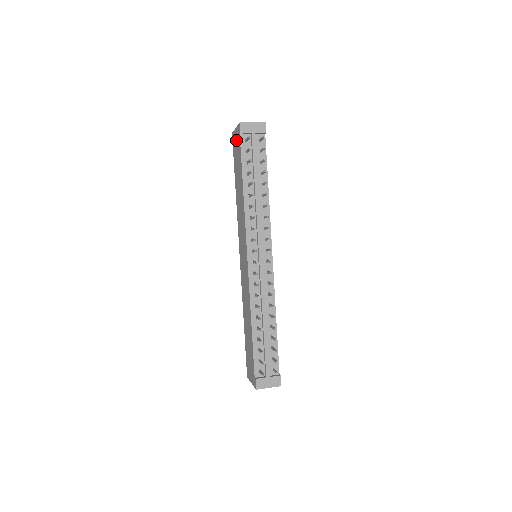
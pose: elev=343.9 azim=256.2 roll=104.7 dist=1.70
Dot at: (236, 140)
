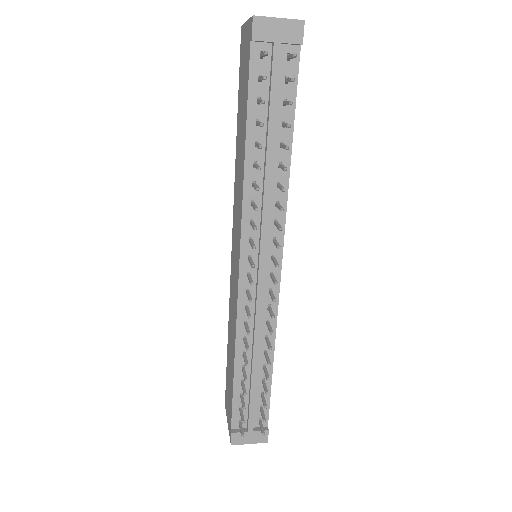
Dot at: (244, 47)
